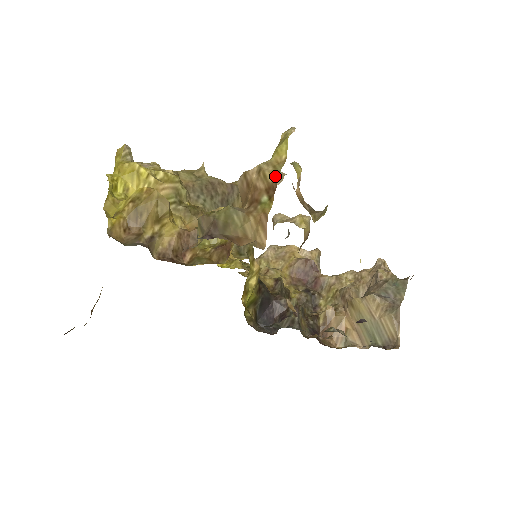
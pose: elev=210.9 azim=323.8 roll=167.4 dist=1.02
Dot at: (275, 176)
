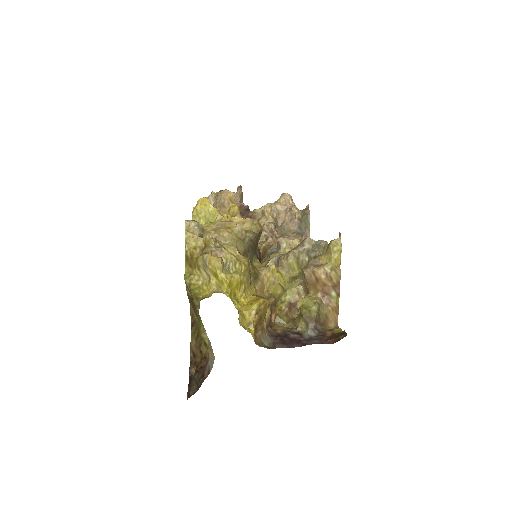
Dot at: (338, 279)
